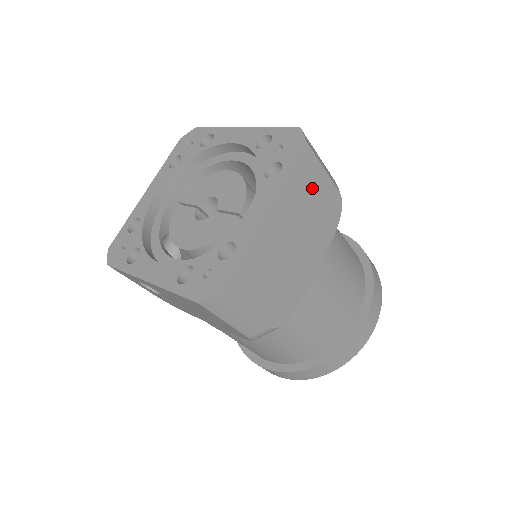
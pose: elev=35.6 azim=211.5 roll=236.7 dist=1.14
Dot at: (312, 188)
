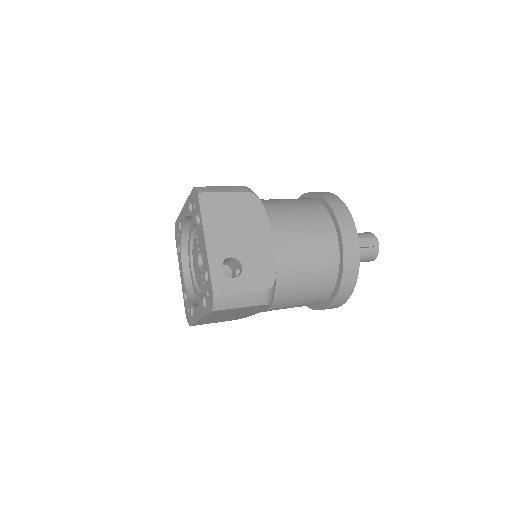
Dot at: (232, 311)
